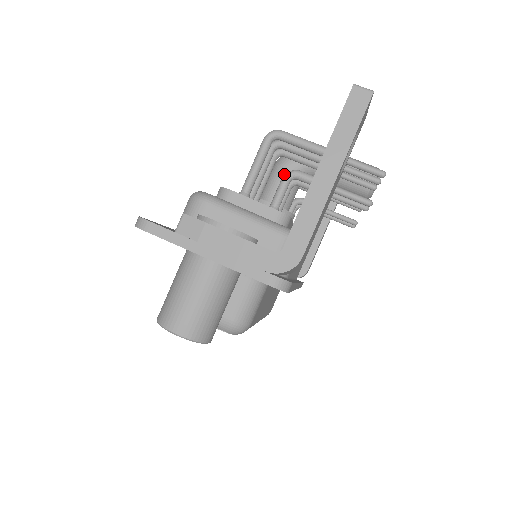
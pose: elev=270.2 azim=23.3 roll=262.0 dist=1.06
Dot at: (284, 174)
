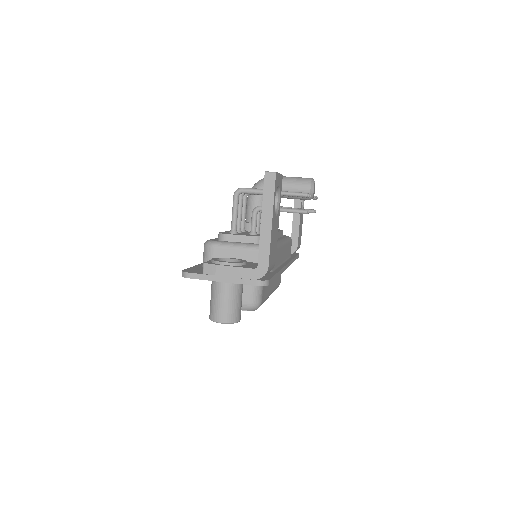
Dot at: (255, 202)
